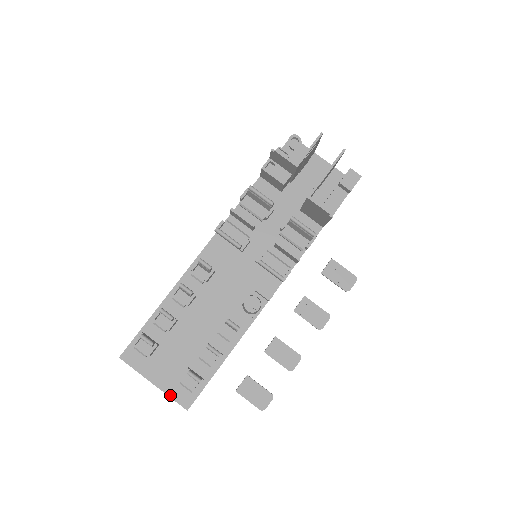
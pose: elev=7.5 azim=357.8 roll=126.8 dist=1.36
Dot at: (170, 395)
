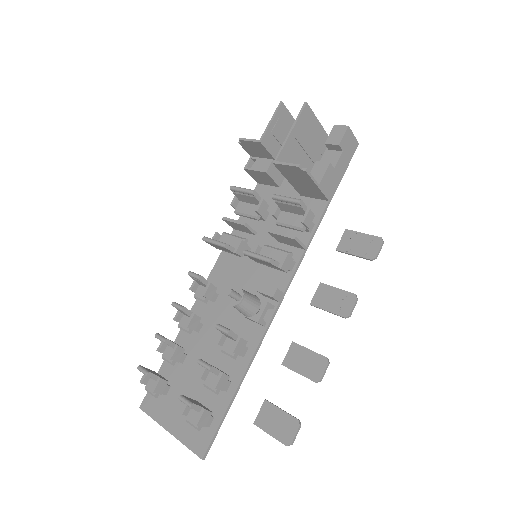
Dot at: (184, 442)
